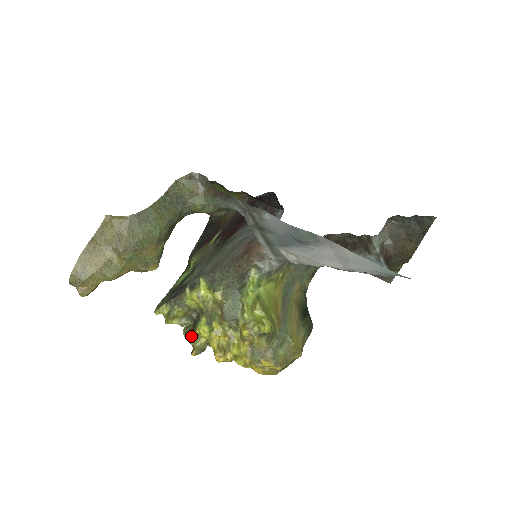
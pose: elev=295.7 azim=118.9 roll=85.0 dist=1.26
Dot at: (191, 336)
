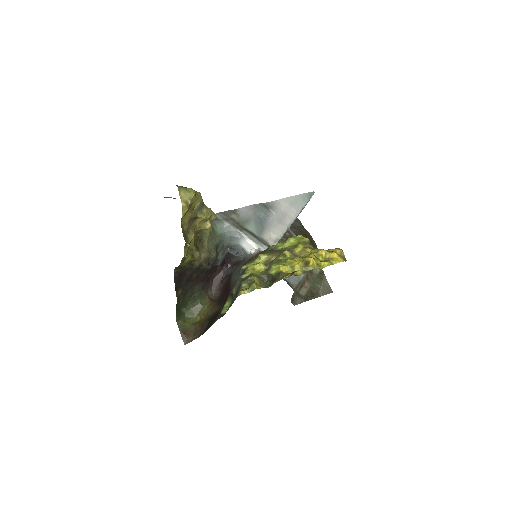
Dot at: (280, 278)
